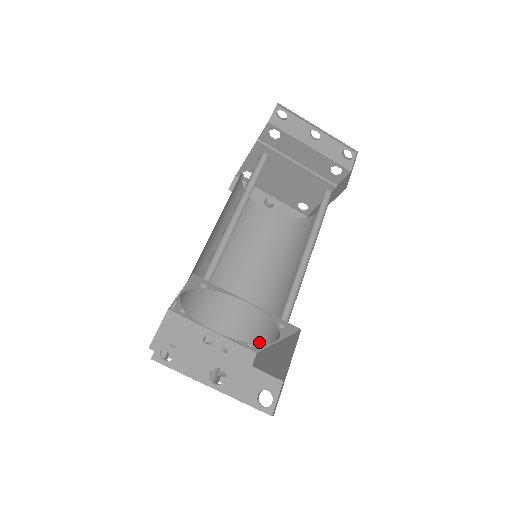
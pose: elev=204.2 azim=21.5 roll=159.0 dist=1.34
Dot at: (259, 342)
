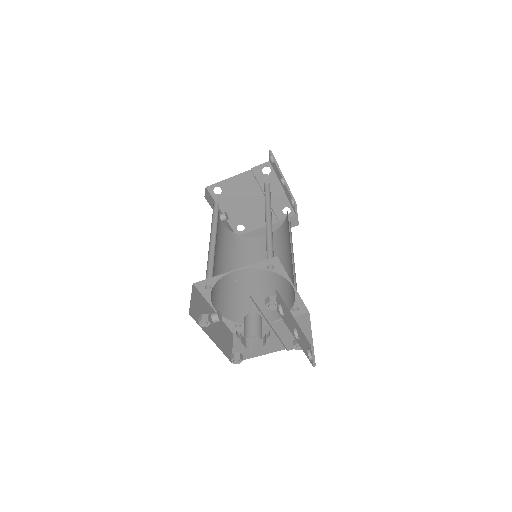
Dot at: occluded
